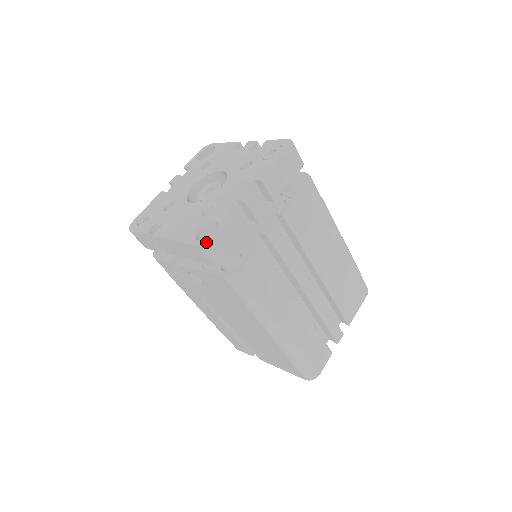
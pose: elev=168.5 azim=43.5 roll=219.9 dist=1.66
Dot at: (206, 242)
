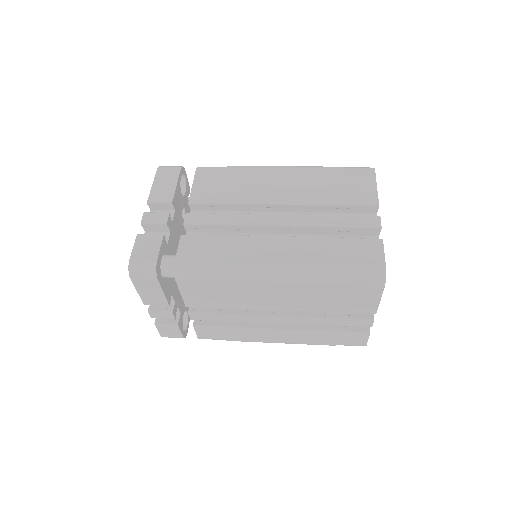
Dot at: occluded
